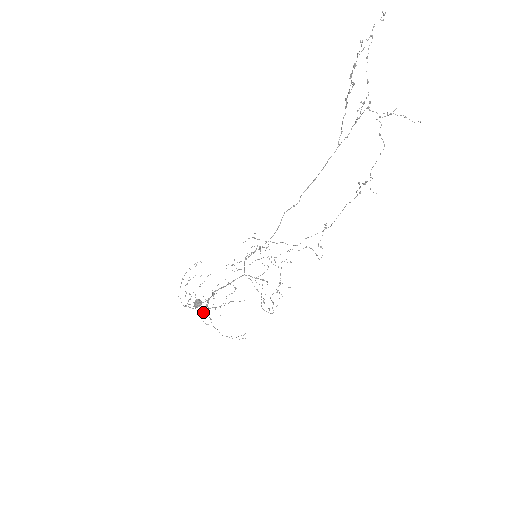
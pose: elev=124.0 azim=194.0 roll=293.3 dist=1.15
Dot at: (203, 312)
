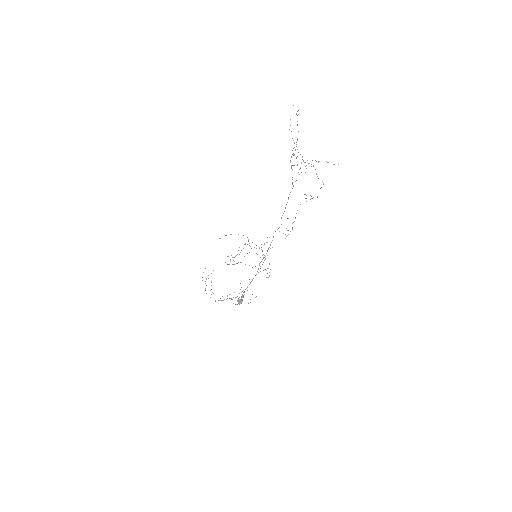
Dot at: occluded
